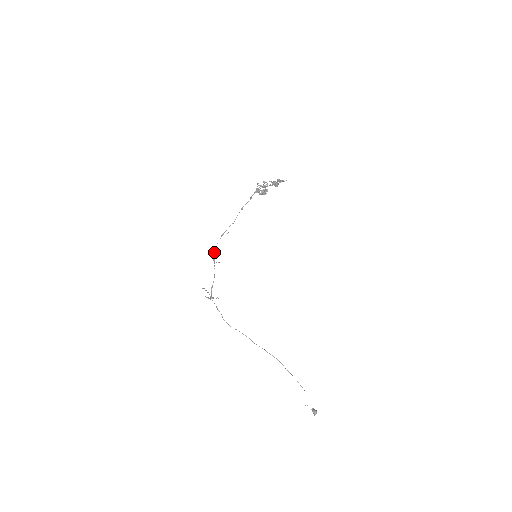
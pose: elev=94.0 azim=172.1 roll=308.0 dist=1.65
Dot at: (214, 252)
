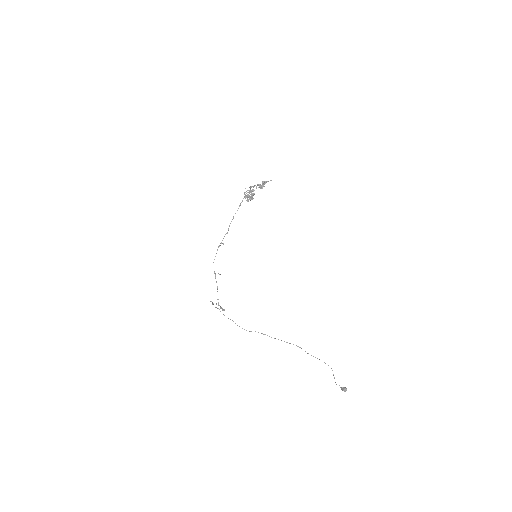
Dot at: occluded
